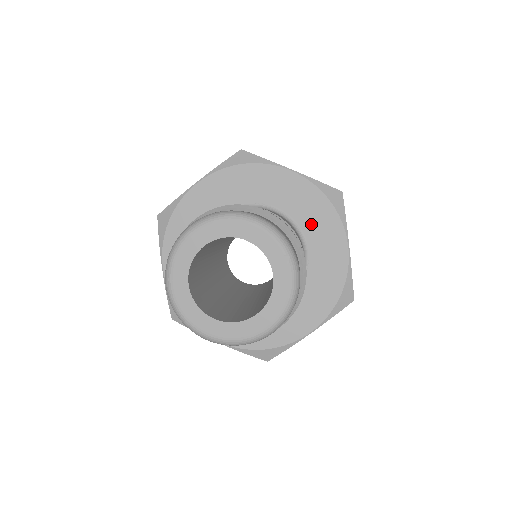
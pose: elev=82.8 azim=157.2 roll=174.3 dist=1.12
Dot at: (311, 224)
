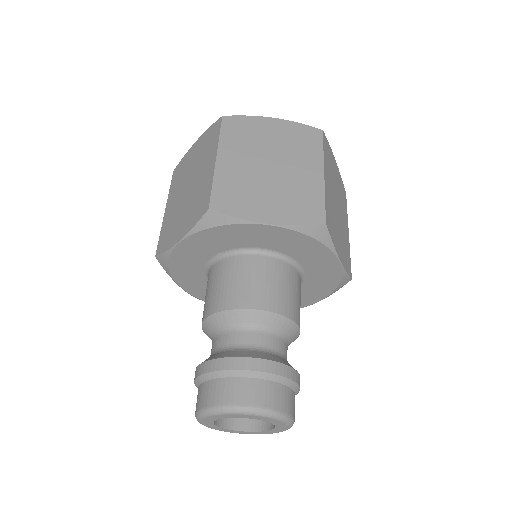
Dot at: (312, 285)
